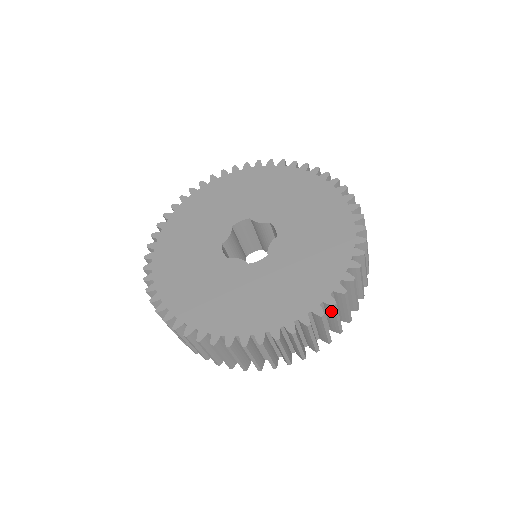
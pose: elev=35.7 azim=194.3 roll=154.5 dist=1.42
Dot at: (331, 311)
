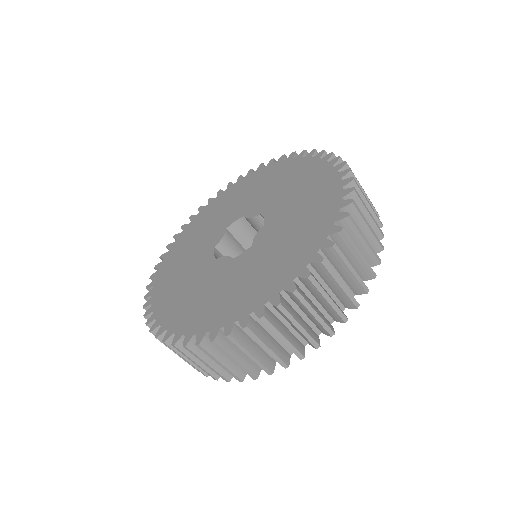
Dot at: (312, 288)
